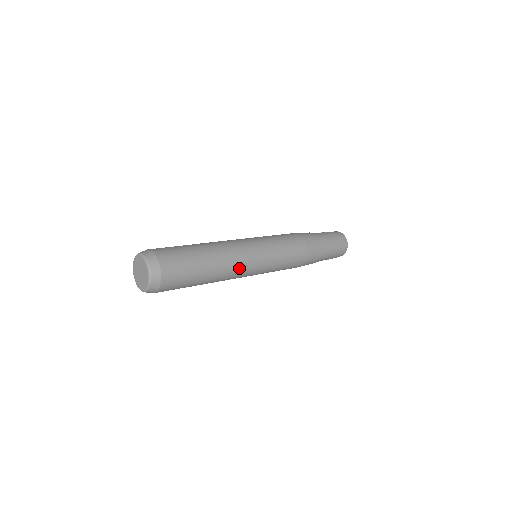
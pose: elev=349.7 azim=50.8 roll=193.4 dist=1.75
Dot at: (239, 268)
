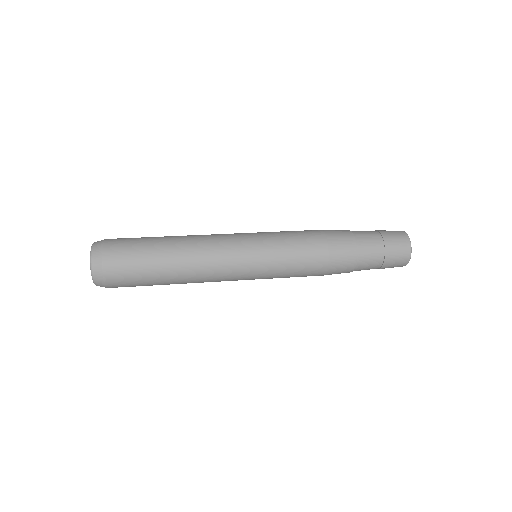
Dot at: (214, 272)
